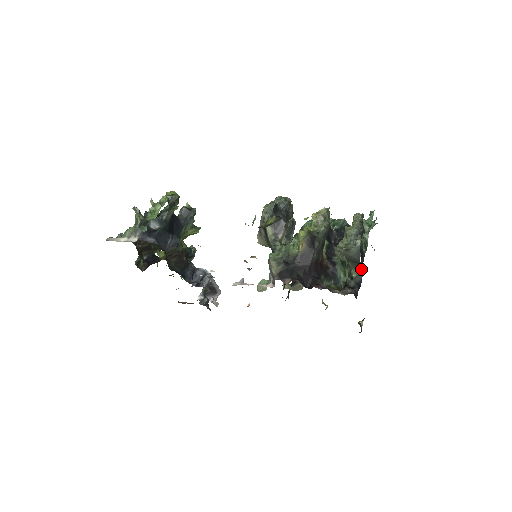
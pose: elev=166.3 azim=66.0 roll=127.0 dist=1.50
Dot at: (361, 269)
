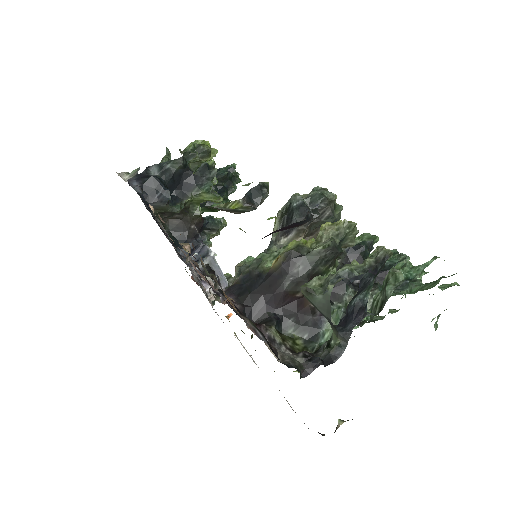
Dot at: (345, 338)
